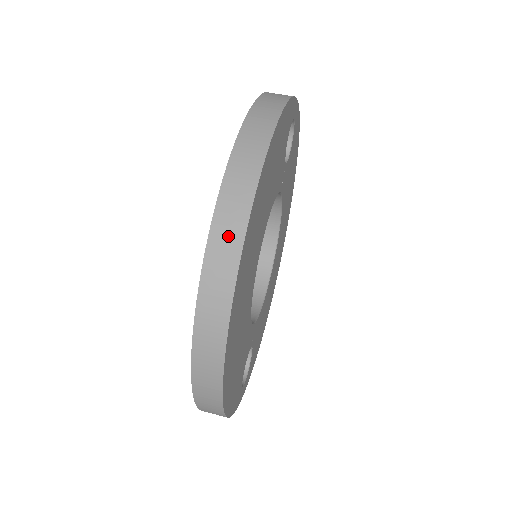
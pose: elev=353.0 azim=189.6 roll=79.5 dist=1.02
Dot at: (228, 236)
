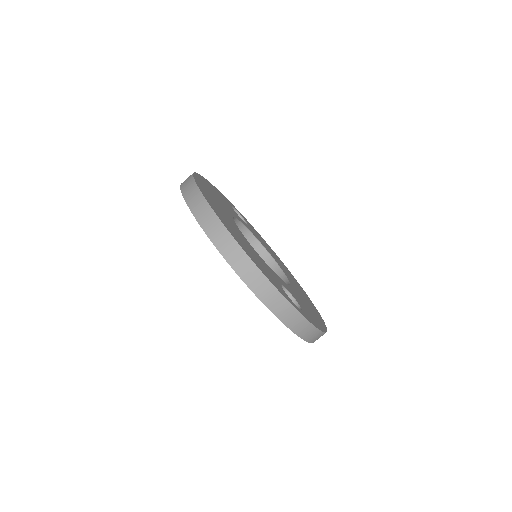
Dot at: (187, 182)
